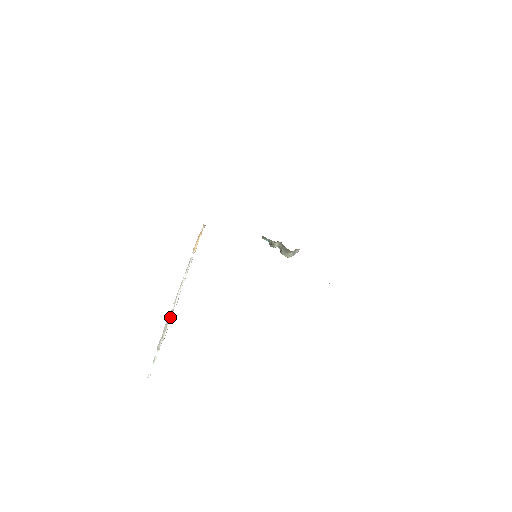
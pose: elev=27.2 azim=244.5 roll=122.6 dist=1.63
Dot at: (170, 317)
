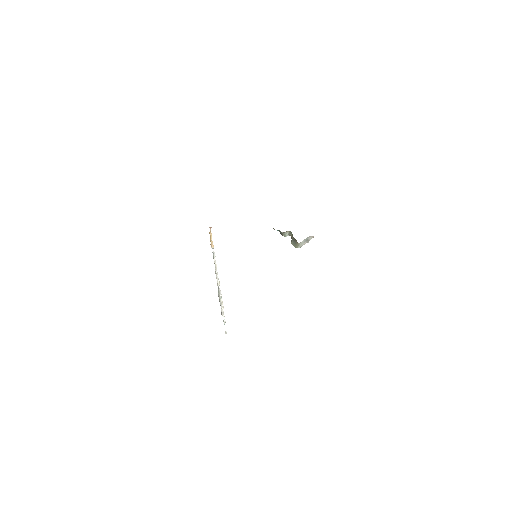
Dot at: (220, 294)
